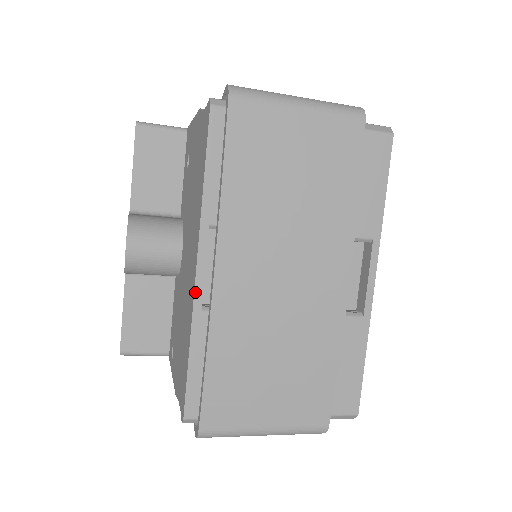
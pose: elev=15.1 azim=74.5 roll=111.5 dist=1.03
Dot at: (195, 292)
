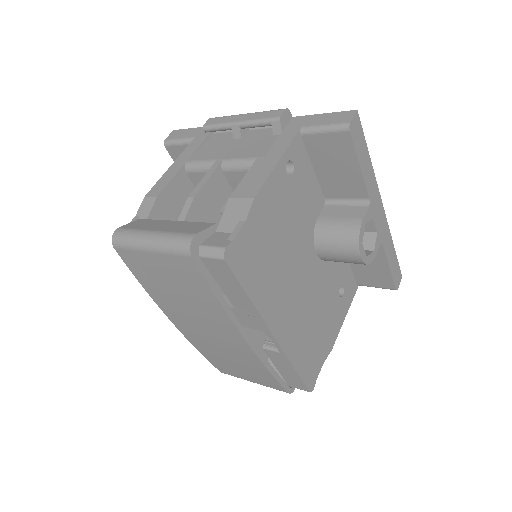
Dot at: occluded
